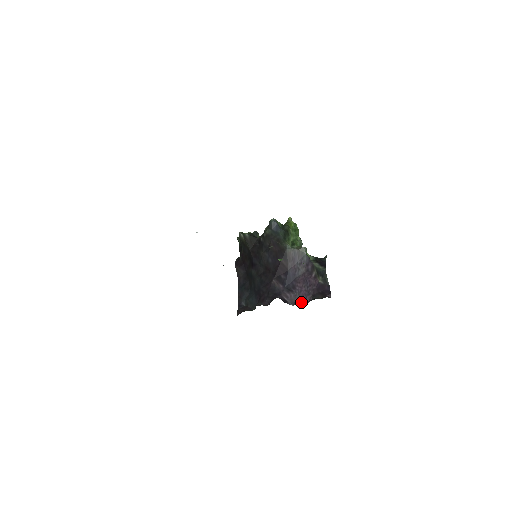
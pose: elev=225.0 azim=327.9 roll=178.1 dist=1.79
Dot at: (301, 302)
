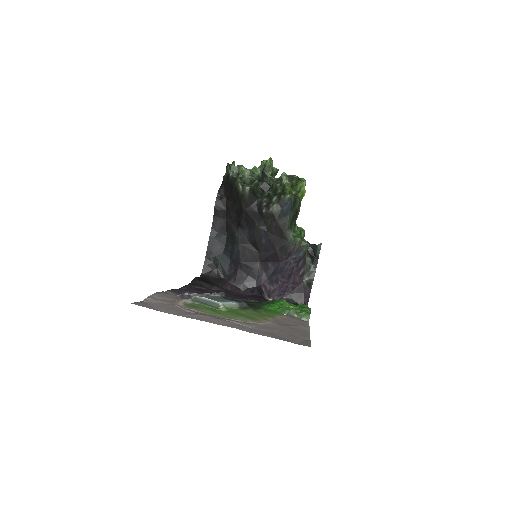
Dot at: (277, 298)
